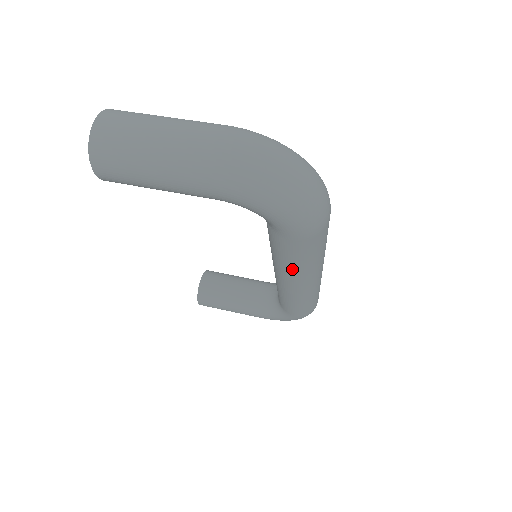
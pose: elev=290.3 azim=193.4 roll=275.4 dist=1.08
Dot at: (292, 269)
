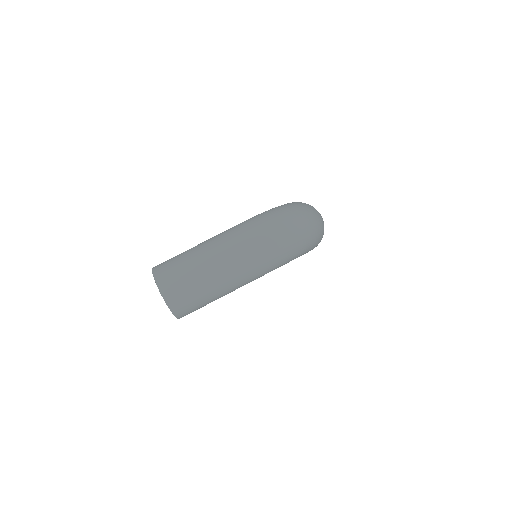
Dot at: occluded
